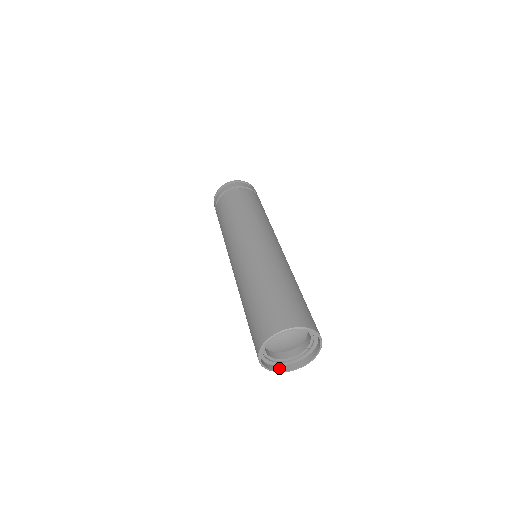
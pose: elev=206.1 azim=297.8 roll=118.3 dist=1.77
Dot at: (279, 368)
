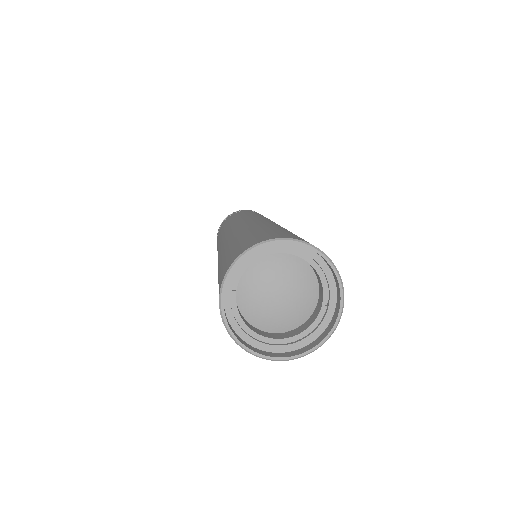
Dot at: (283, 354)
